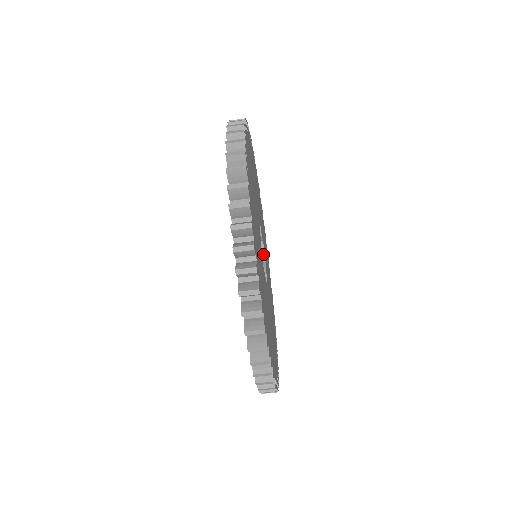
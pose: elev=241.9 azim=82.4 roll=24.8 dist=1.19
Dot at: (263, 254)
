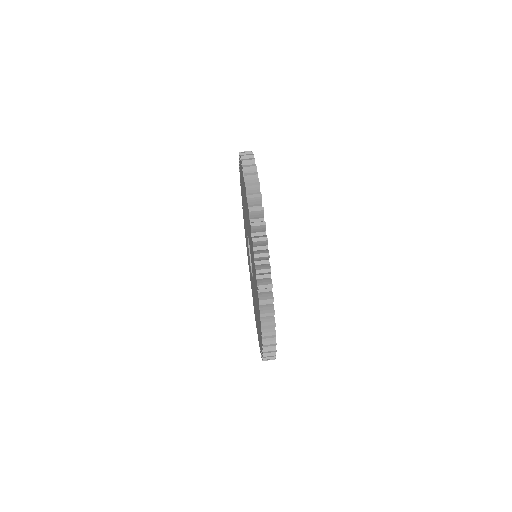
Dot at: occluded
